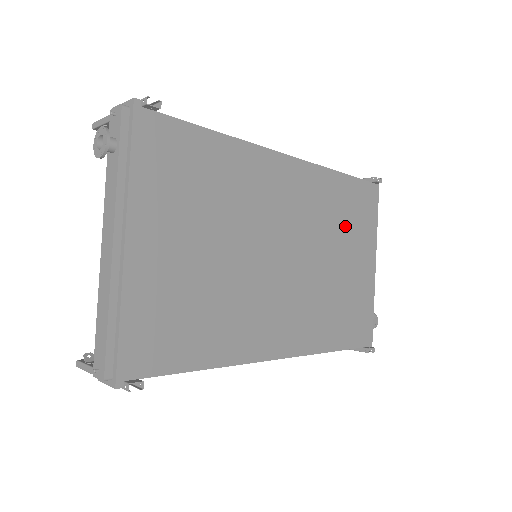
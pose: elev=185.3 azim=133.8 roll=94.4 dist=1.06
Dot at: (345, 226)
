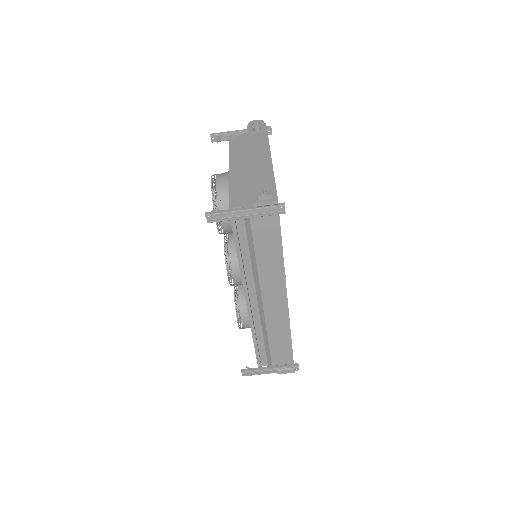
Dot at: occluded
